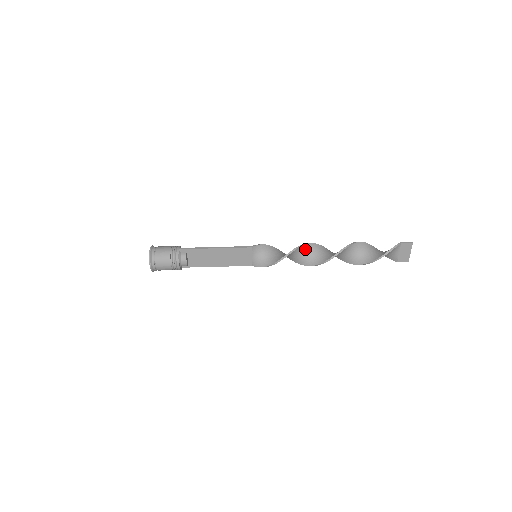
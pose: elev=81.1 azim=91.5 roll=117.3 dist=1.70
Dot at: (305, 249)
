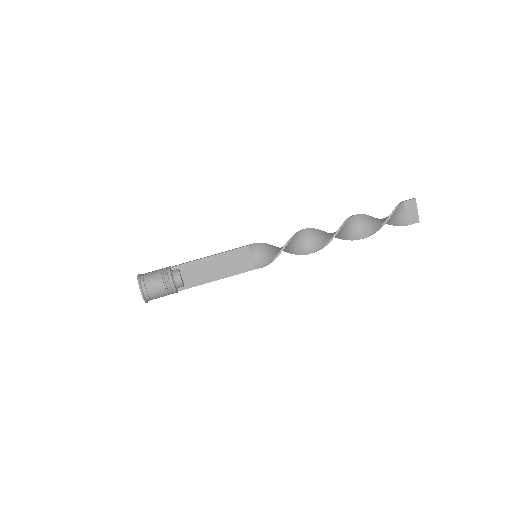
Dot at: (306, 234)
